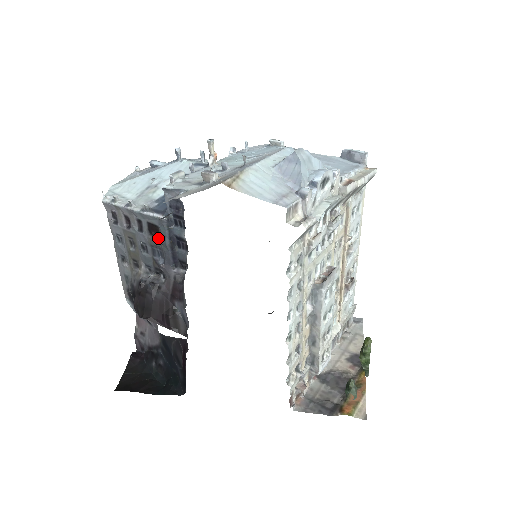
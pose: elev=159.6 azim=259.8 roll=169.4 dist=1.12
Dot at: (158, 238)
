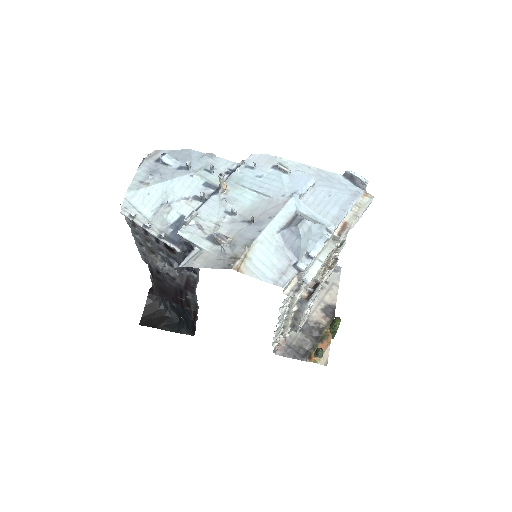
Dot at: (173, 254)
